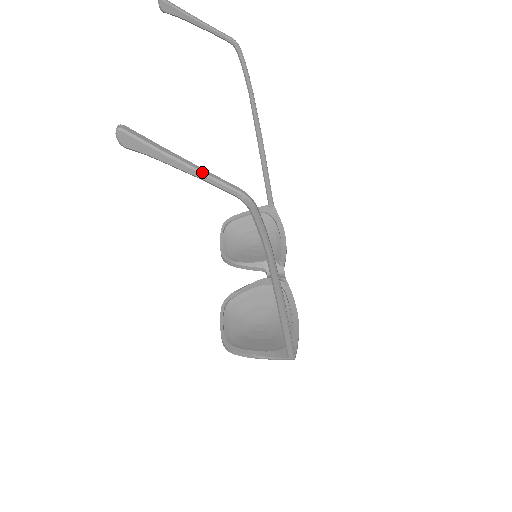
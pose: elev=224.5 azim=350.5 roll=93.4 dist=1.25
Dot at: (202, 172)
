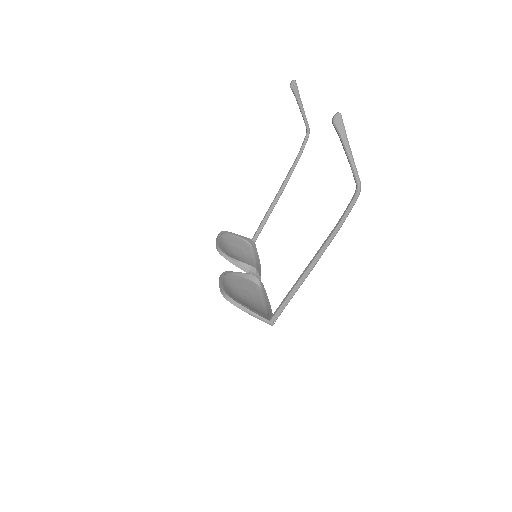
Dot at: occluded
